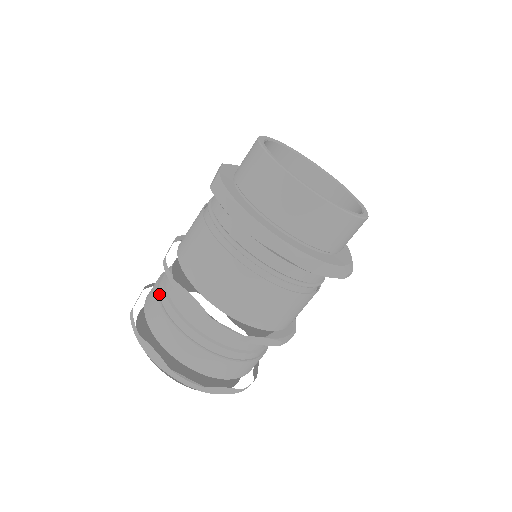
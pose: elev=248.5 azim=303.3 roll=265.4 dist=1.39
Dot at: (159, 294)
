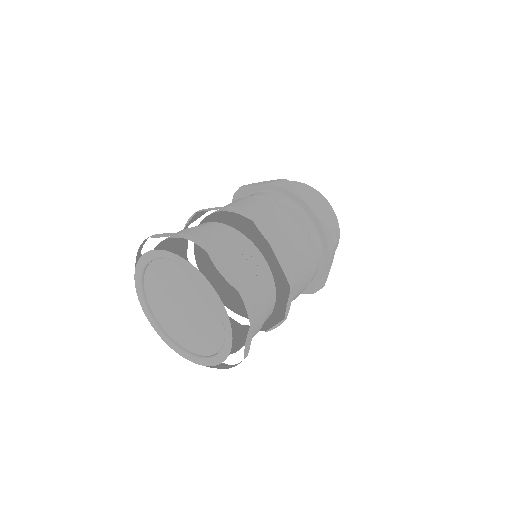
Dot at: (213, 232)
